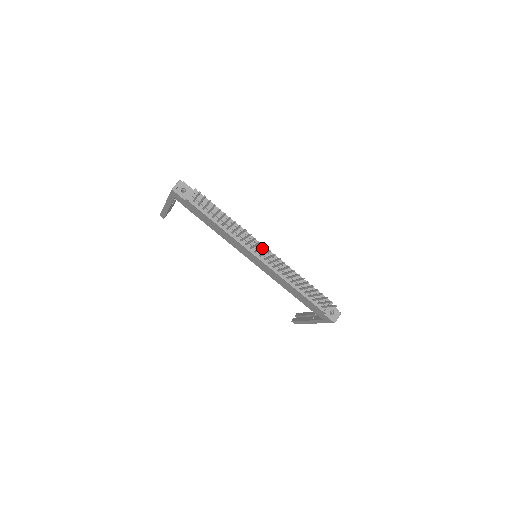
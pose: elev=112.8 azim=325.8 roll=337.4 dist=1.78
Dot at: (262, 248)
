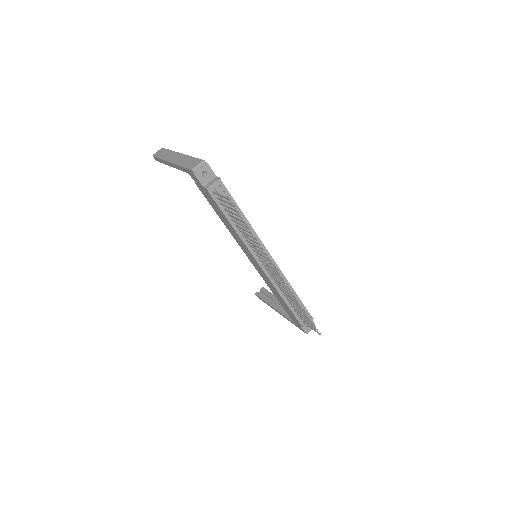
Dot at: (272, 267)
